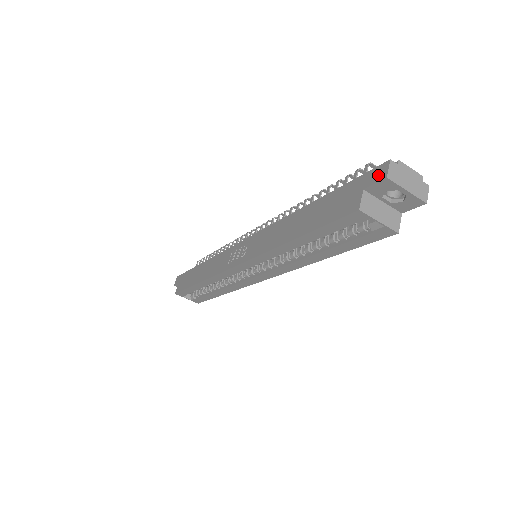
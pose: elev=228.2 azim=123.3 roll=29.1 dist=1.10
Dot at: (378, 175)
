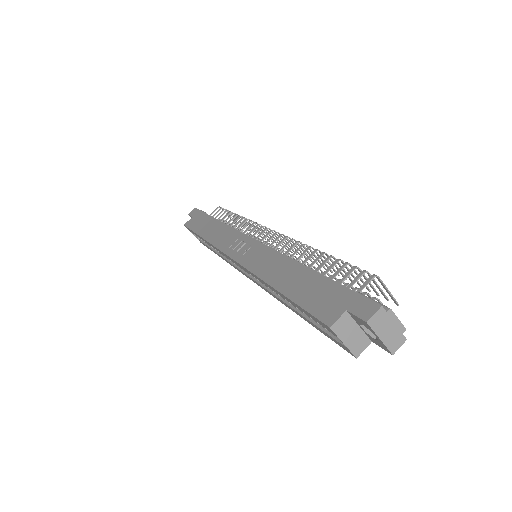
Dot at: (364, 310)
